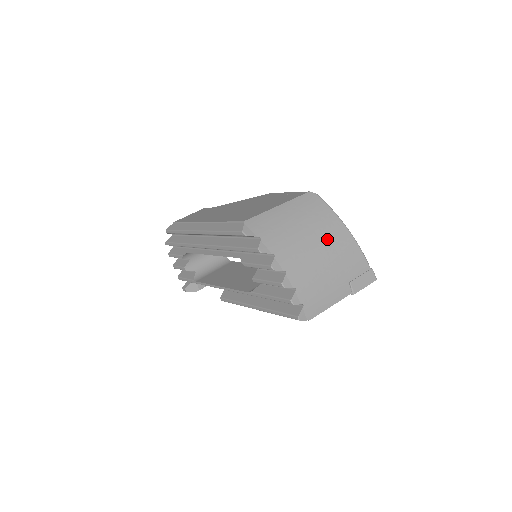
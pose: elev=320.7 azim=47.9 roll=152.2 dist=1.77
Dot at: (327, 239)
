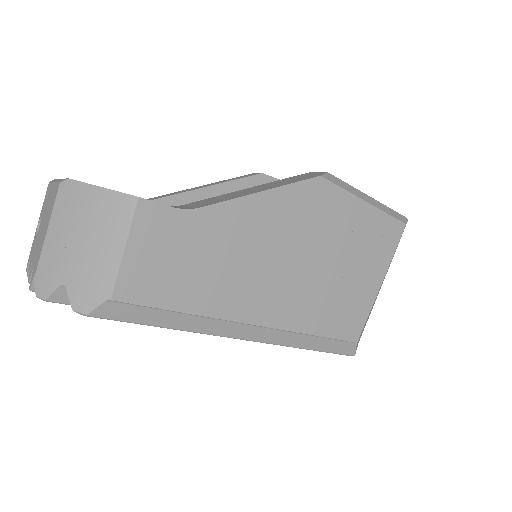
Dot at: occluded
